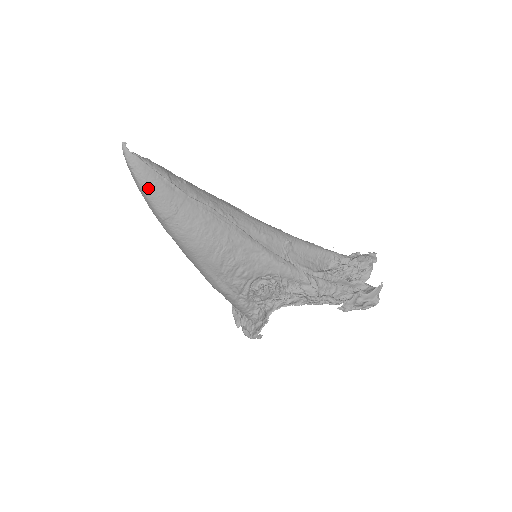
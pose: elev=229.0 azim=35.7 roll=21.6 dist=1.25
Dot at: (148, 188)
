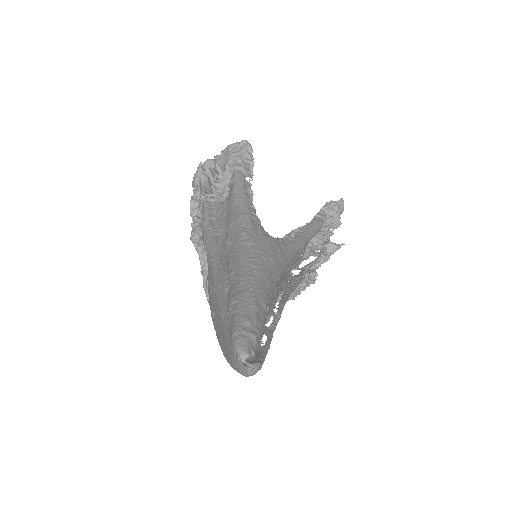
Dot at: occluded
